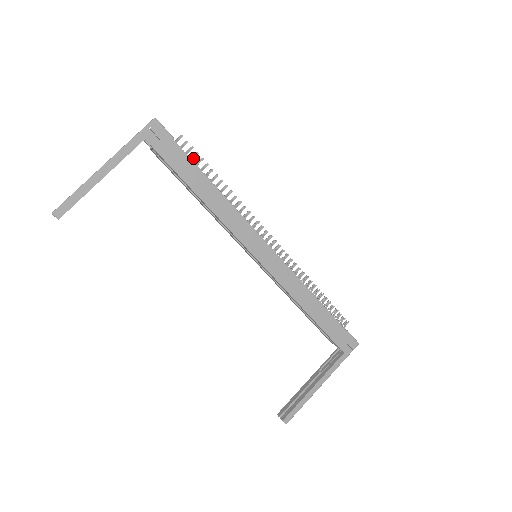
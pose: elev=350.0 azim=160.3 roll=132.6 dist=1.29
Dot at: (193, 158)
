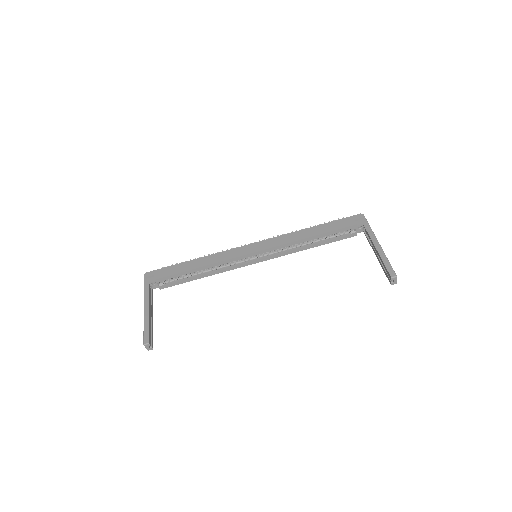
Dot at: occluded
